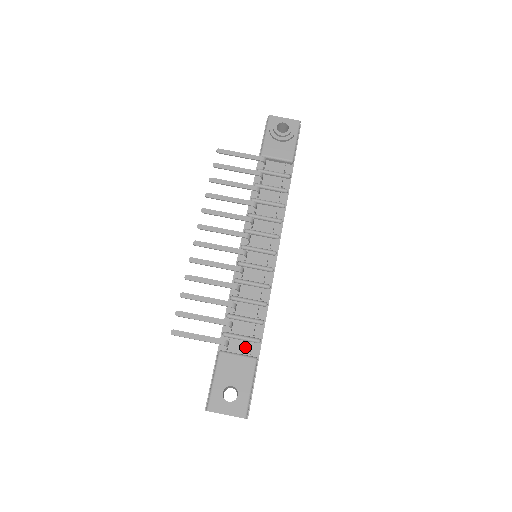
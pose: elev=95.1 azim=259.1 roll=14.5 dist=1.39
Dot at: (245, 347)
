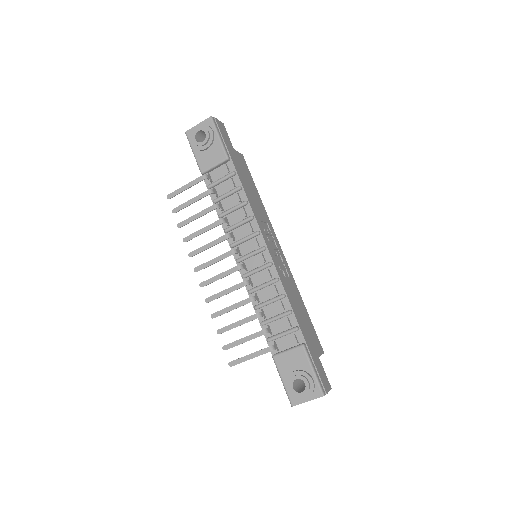
Dot at: (290, 340)
